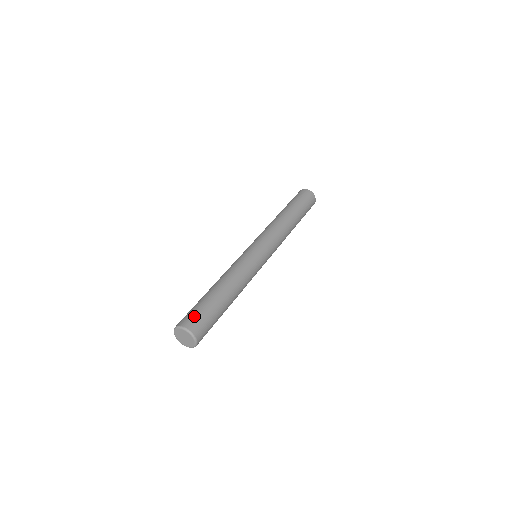
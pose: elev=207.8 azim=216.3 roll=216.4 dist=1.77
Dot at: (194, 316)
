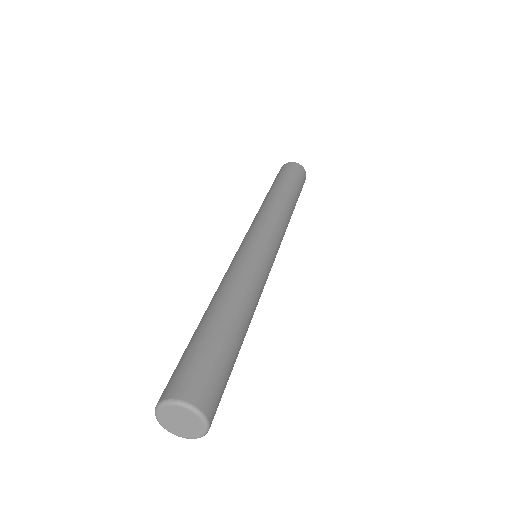
Dot at: (209, 380)
